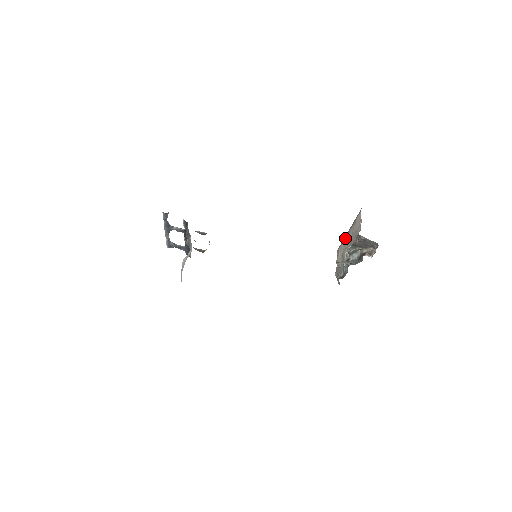
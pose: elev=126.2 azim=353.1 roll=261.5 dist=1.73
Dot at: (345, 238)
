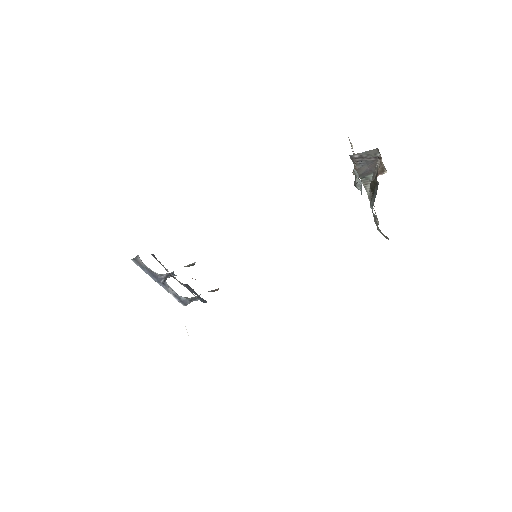
Dot at: occluded
